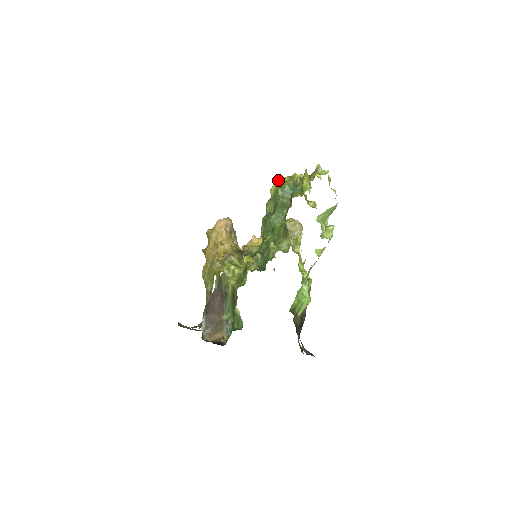
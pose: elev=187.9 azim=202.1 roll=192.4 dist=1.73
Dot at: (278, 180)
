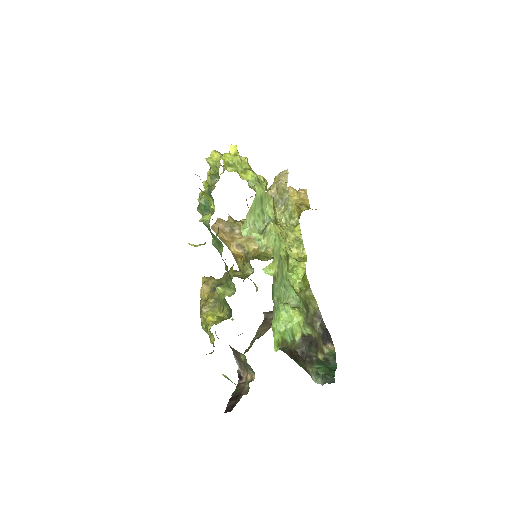
Dot at: occluded
